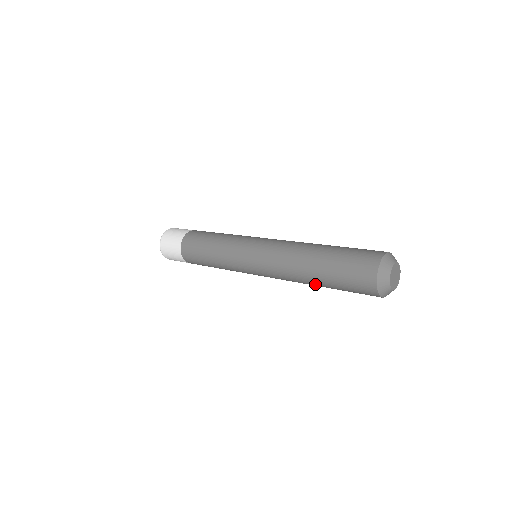
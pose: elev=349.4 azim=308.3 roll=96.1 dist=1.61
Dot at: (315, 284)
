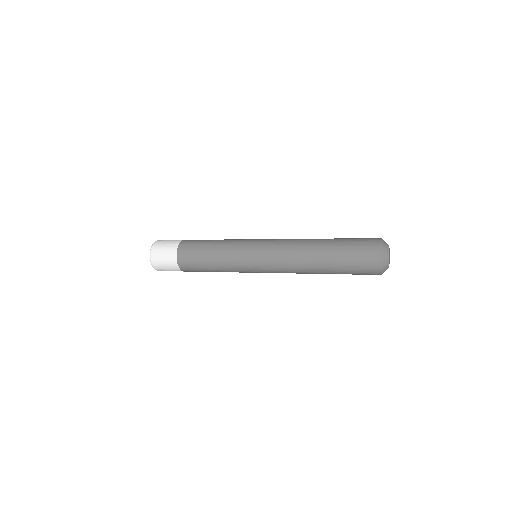
Dot at: occluded
